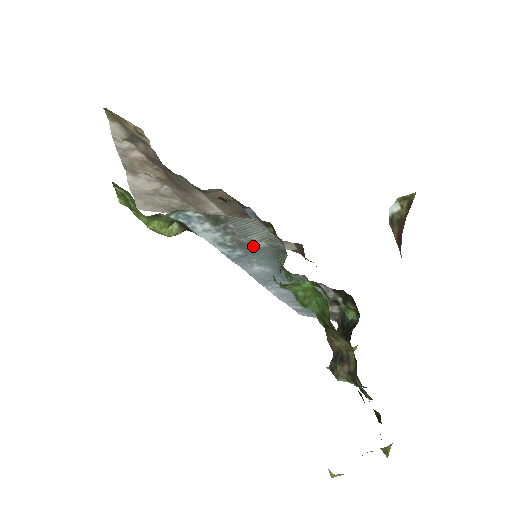
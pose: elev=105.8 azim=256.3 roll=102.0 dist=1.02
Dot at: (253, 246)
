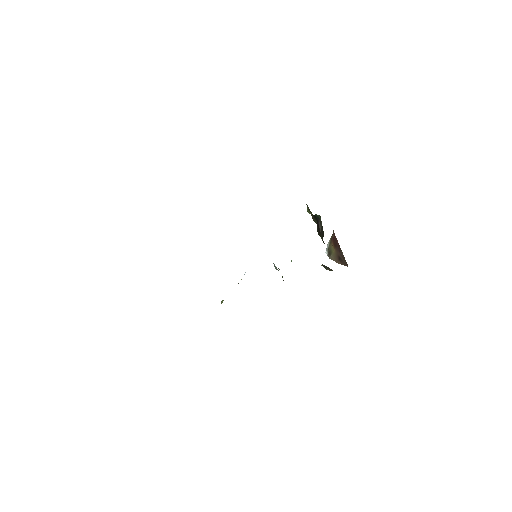
Dot at: occluded
